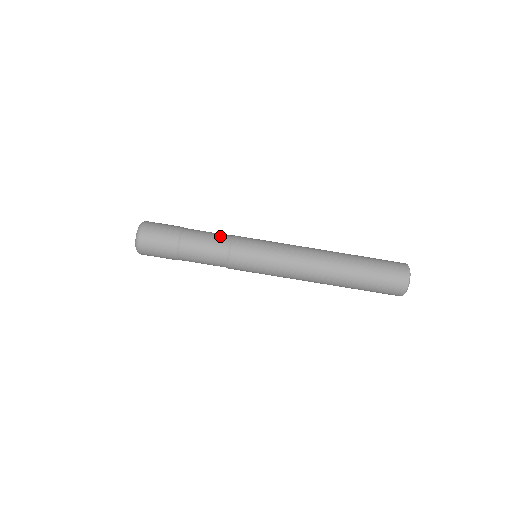
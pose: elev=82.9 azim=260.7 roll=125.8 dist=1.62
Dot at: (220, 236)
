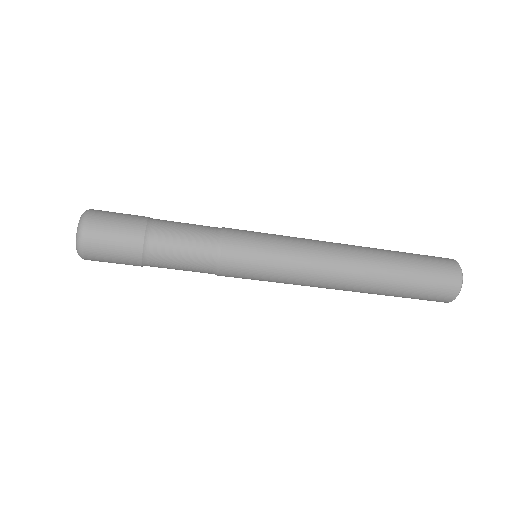
Dot at: (204, 245)
